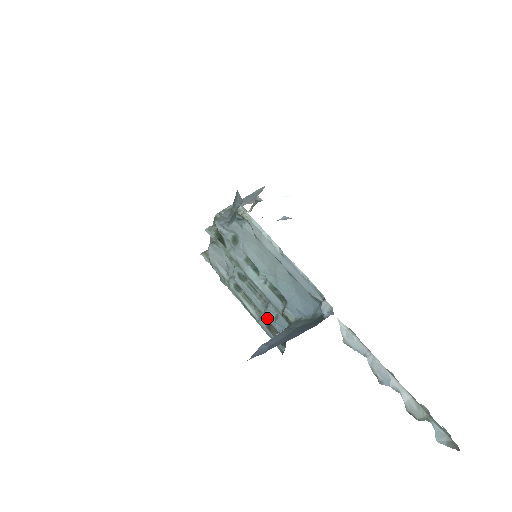
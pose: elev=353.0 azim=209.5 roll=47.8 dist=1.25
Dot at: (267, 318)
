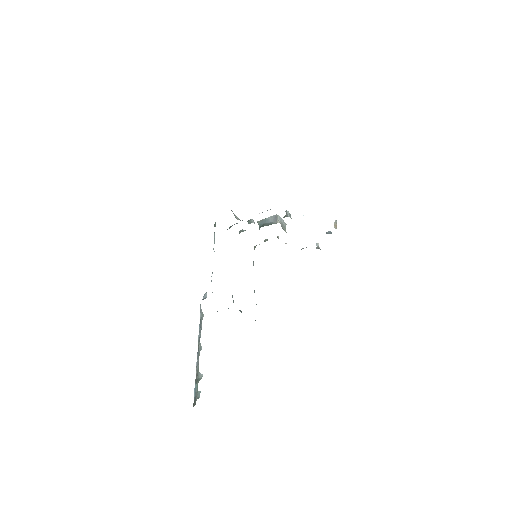
Dot at: occluded
